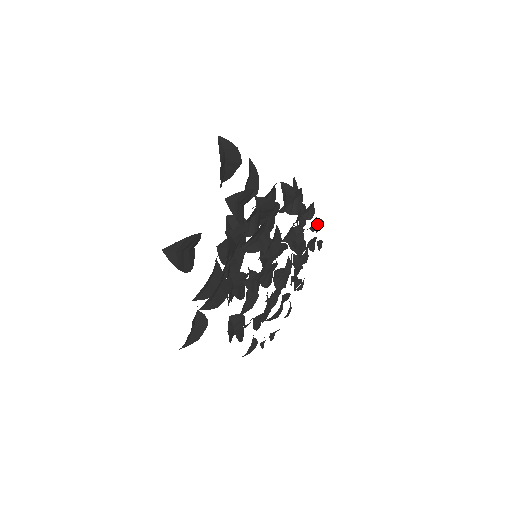
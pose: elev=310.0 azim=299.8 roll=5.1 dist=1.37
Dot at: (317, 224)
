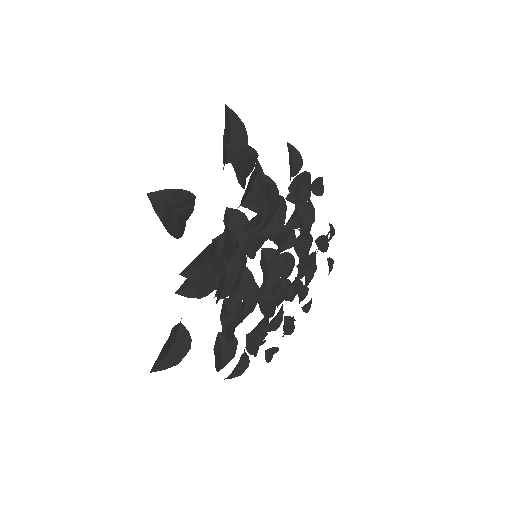
Dot at: (328, 246)
